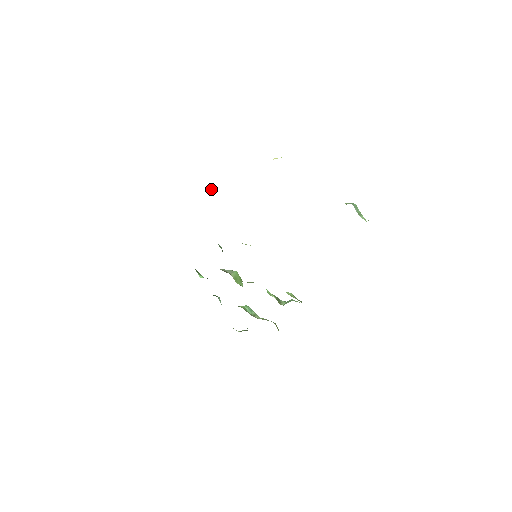
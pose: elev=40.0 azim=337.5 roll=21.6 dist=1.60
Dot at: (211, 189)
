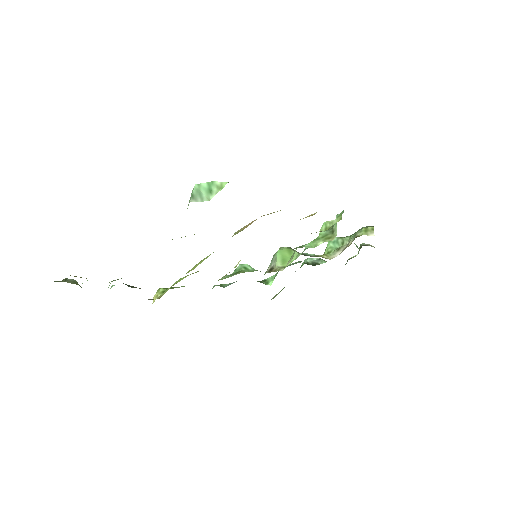
Dot at: occluded
